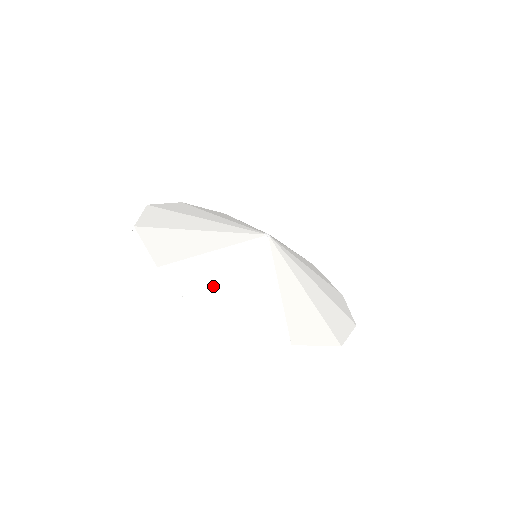
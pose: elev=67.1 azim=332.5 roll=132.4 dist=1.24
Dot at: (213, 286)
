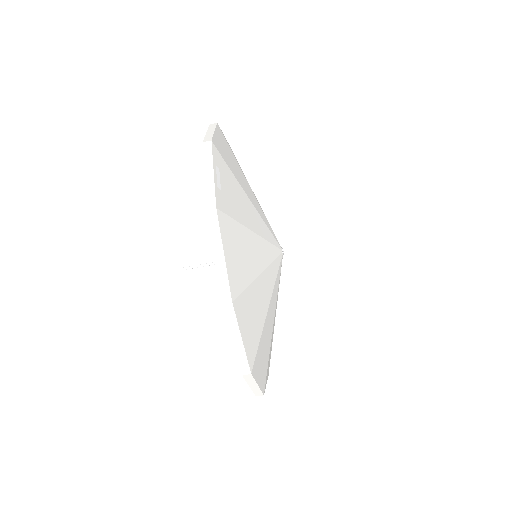
Dot at: (229, 199)
